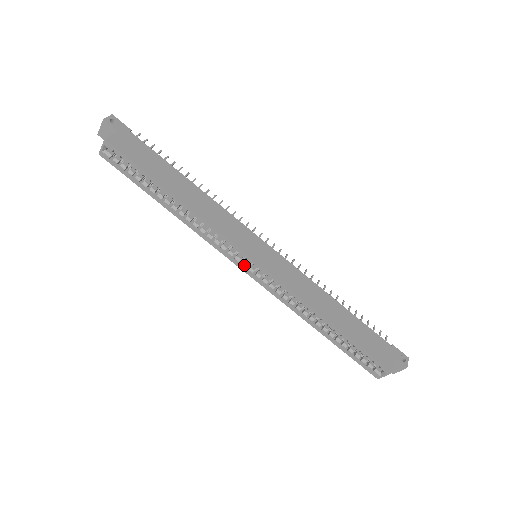
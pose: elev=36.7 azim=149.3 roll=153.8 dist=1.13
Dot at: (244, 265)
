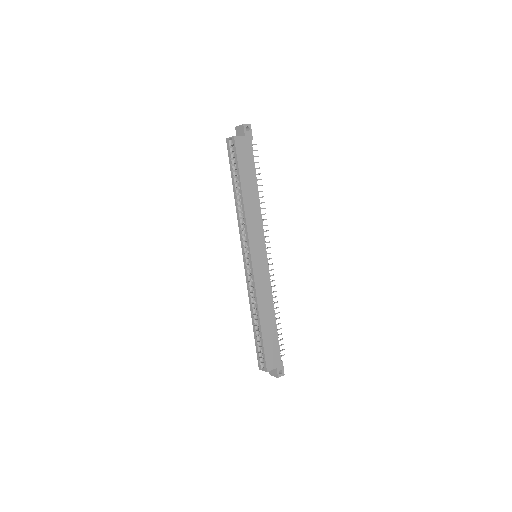
Dot at: (245, 255)
